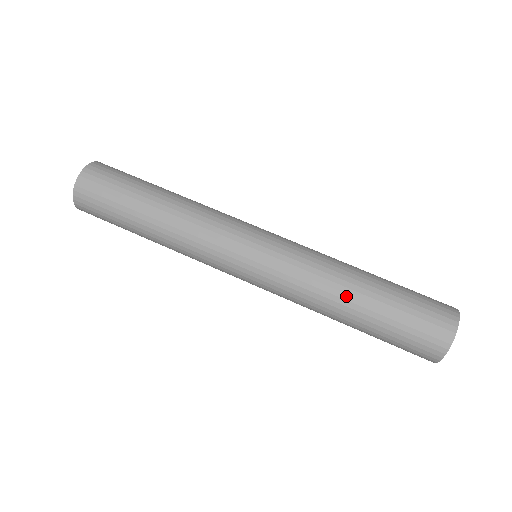
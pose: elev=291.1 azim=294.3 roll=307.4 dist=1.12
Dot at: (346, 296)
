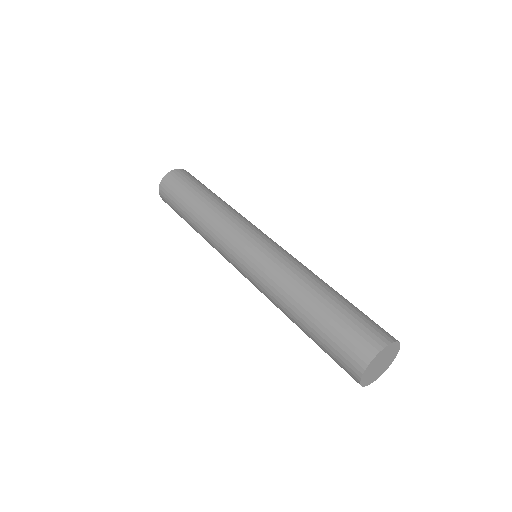
Dot at: (291, 310)
